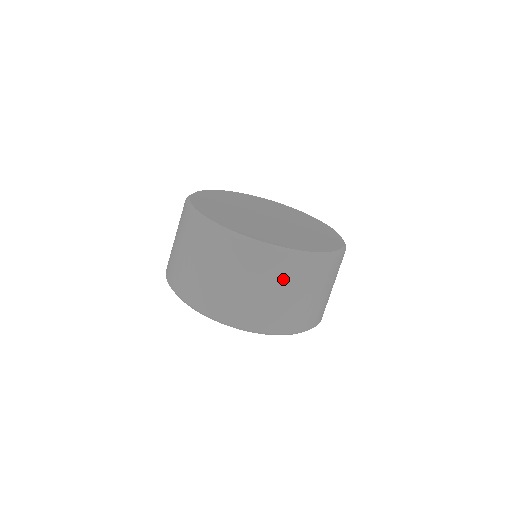
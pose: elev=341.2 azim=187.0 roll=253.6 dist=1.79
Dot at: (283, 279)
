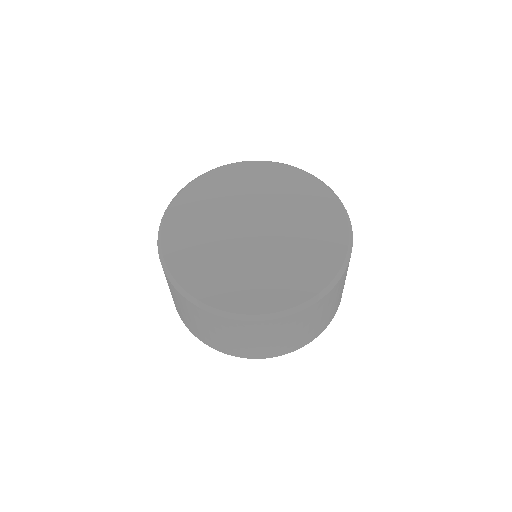
Dot at: (191, 312)
